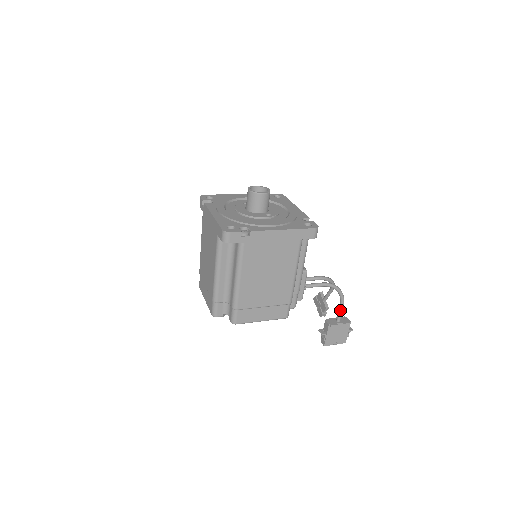
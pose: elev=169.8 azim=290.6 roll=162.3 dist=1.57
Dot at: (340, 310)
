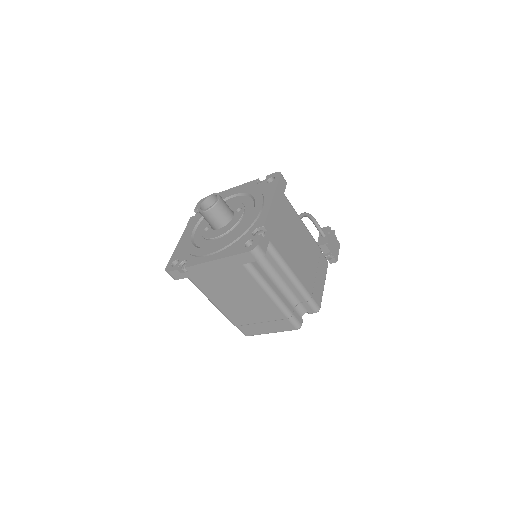
Dot at: (318, 227)
